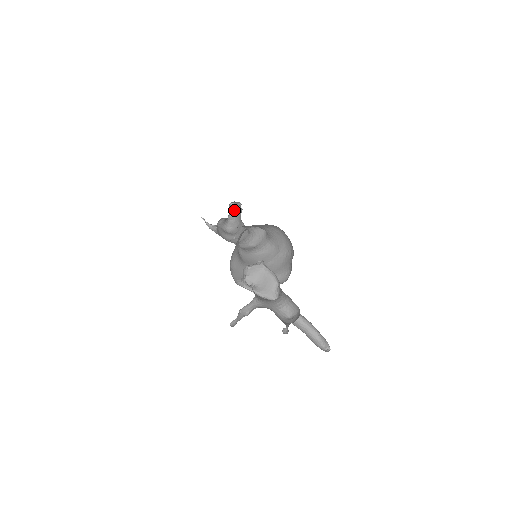
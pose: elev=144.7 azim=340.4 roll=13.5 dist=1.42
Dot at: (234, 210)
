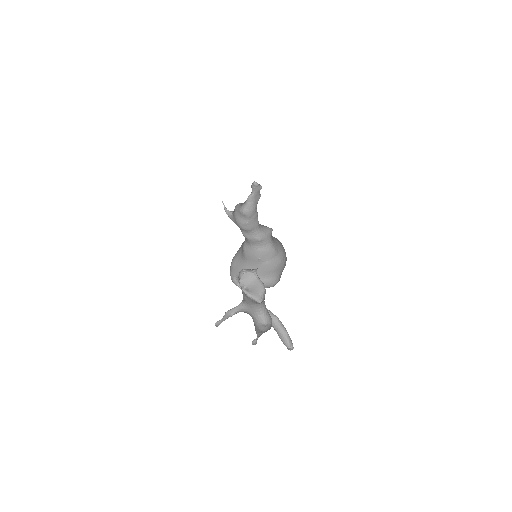
Dot at: (255, 191)
